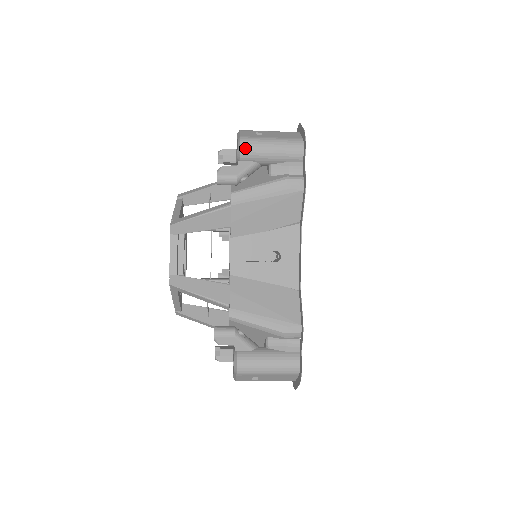
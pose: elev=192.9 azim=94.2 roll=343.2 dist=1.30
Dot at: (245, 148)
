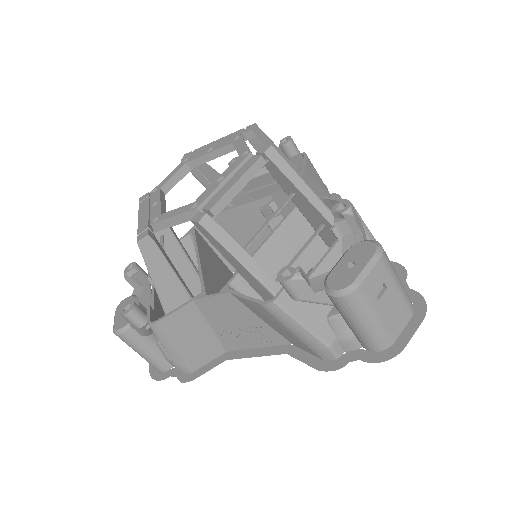
Dot at: occluded
